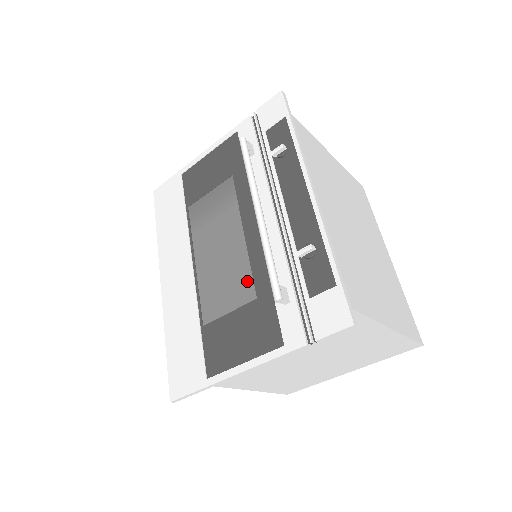
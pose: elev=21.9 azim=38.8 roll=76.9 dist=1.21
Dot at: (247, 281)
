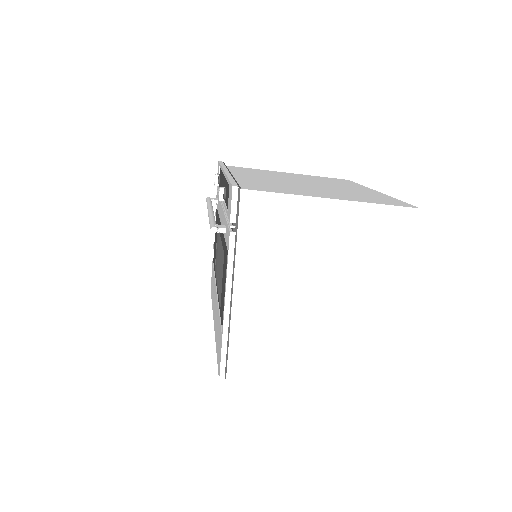
Dot at: (223, 254)
